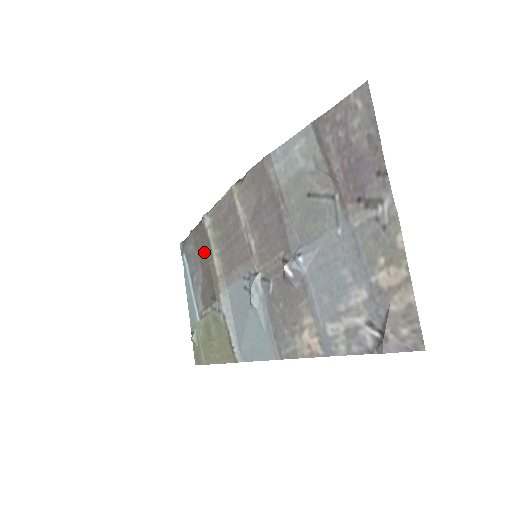
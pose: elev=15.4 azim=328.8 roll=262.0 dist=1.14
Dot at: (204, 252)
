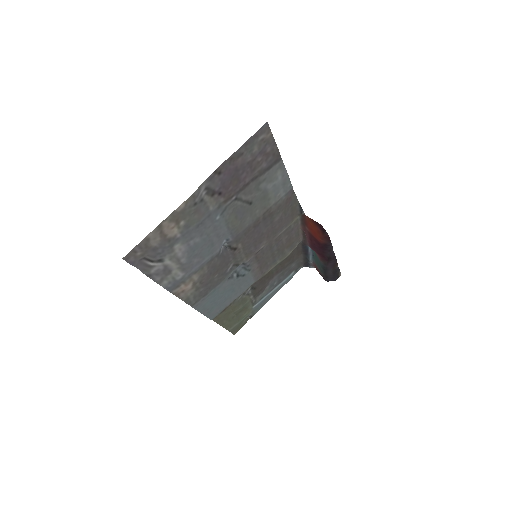
Dot at: (284, 264)
